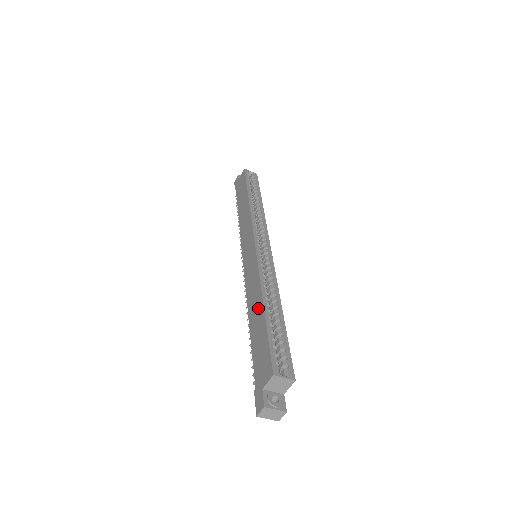
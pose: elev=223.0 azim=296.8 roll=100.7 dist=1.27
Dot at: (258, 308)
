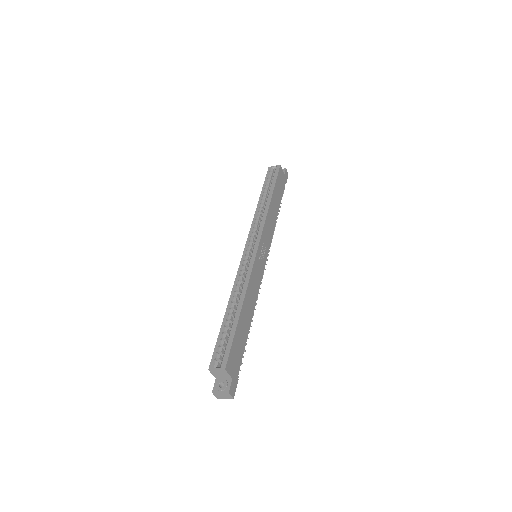
Dot at: occluded
